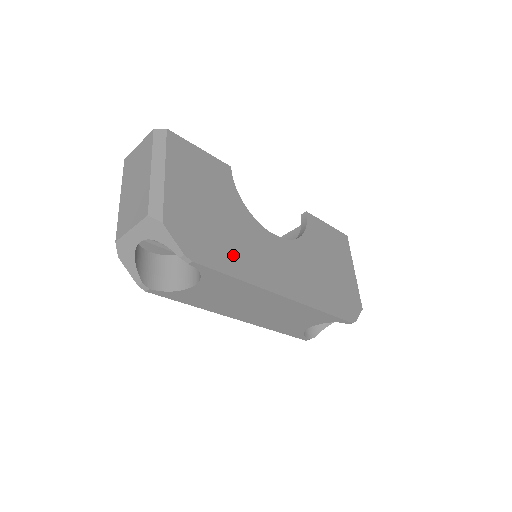
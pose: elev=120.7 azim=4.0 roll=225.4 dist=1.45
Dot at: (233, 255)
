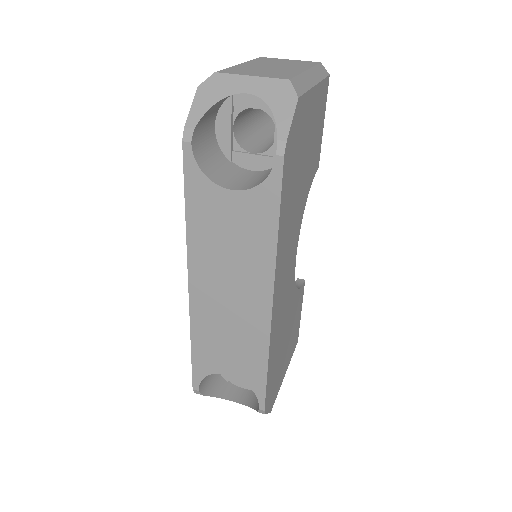
Dot at: (288, 210)
